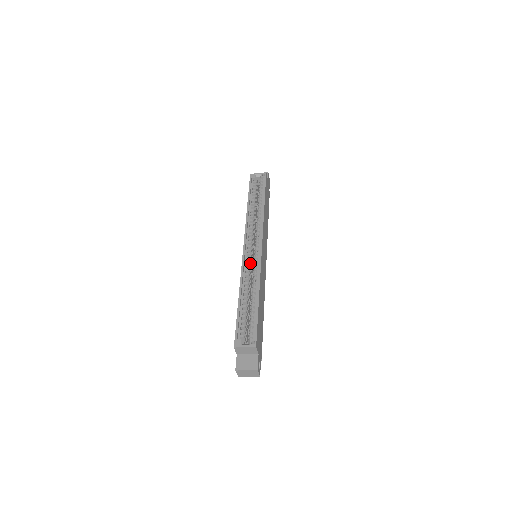
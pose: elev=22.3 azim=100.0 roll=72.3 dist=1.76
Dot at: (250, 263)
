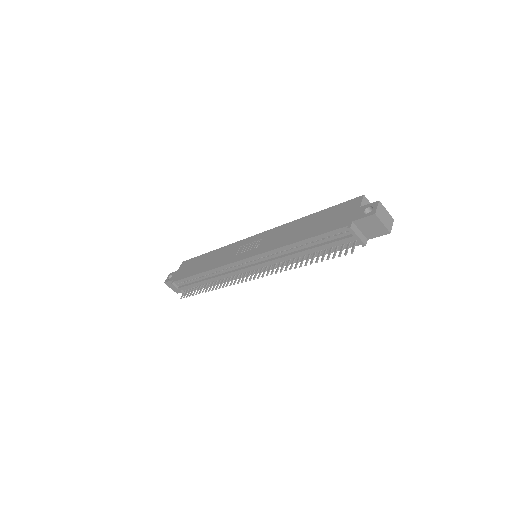
Dot at: occluded
